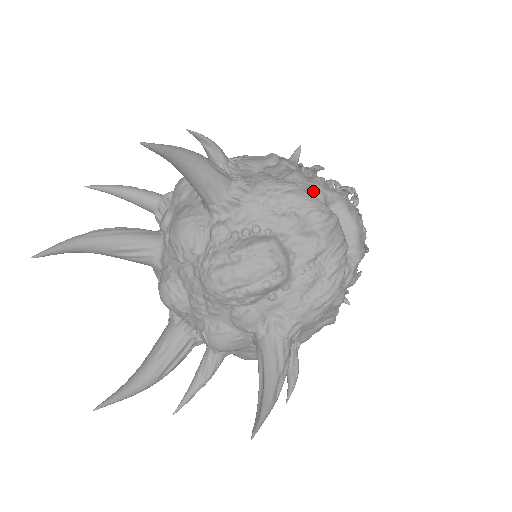
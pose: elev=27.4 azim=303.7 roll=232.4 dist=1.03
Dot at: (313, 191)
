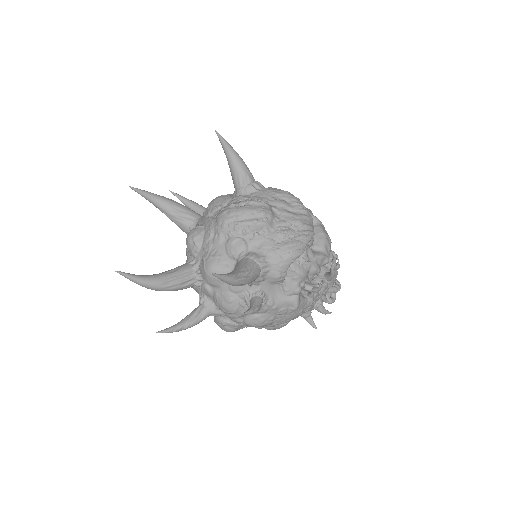
Dot at: occluded
